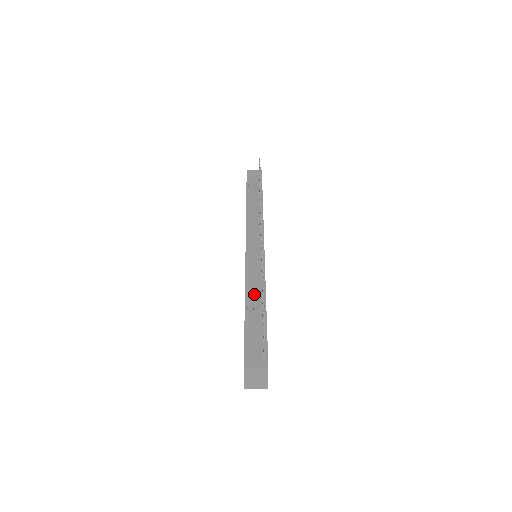
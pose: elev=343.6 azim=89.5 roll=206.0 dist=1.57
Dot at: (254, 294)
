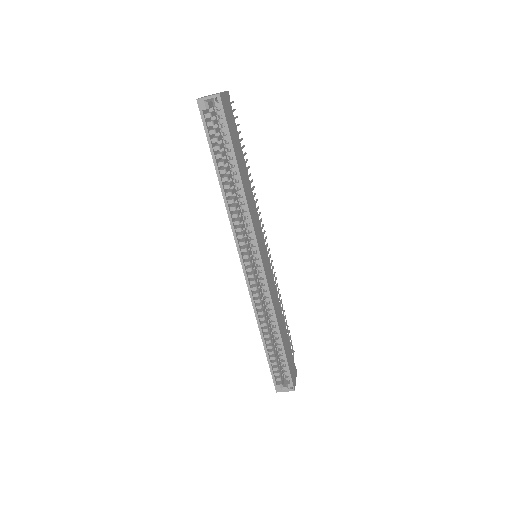
Dot at: occluded
